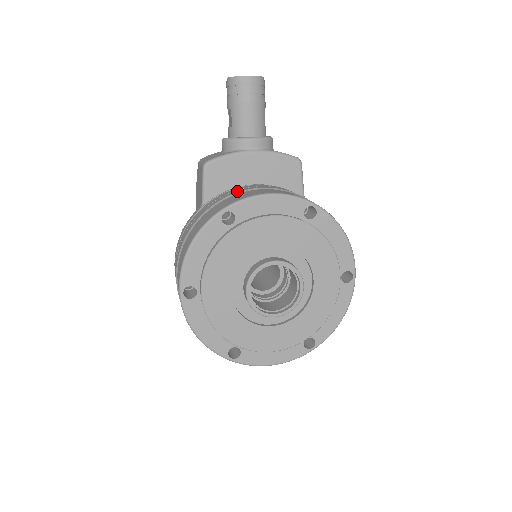
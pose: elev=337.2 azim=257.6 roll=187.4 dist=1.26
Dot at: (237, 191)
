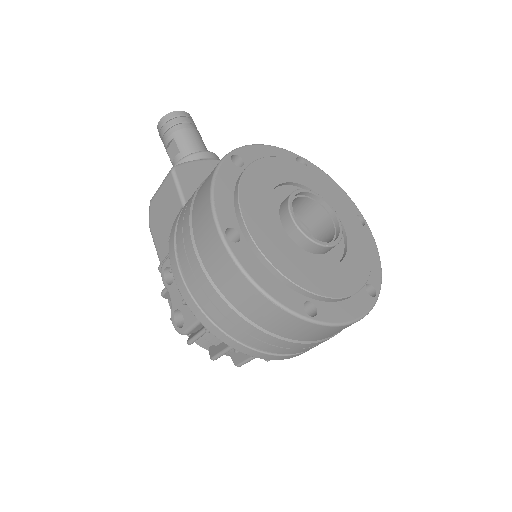
Dot at: occluded
